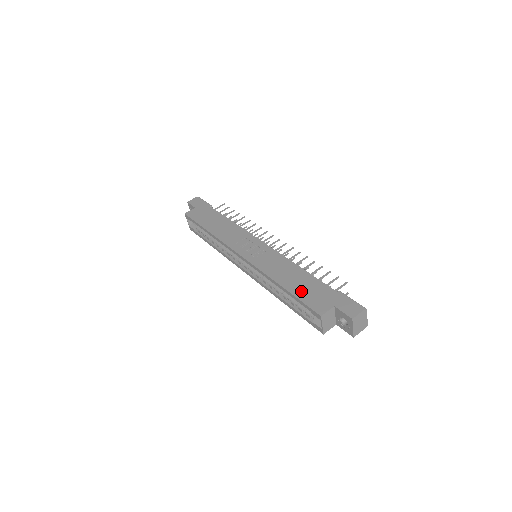
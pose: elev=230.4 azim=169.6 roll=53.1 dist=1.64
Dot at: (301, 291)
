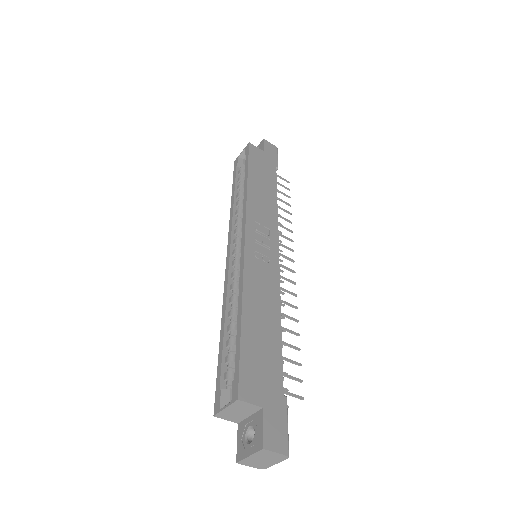
Dot at: (253, 345)
